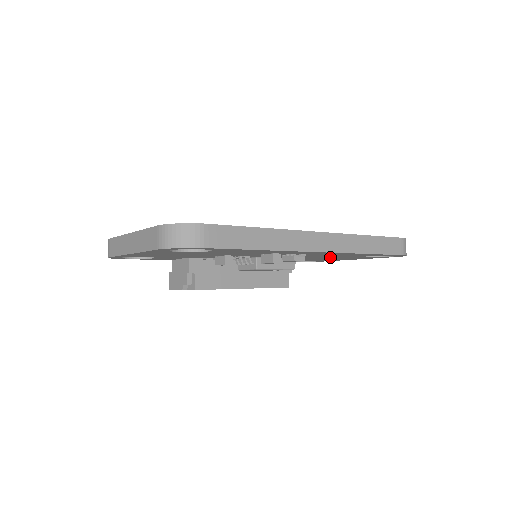
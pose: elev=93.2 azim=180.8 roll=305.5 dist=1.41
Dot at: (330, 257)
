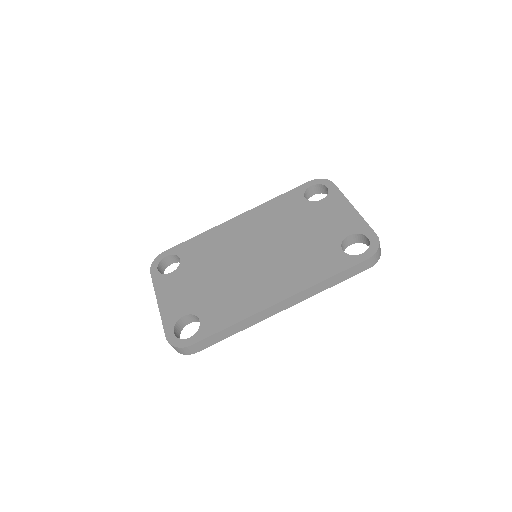
Dot at: occluded
